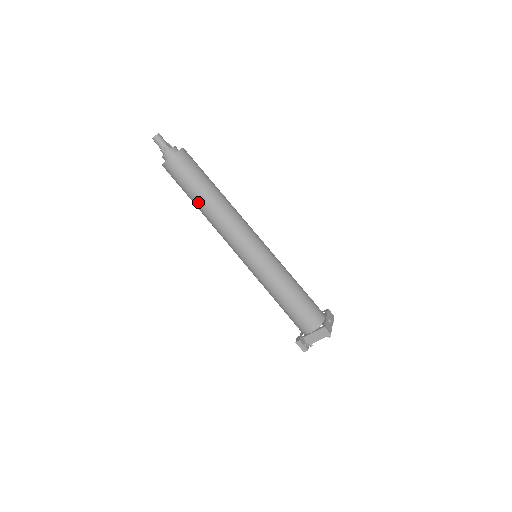
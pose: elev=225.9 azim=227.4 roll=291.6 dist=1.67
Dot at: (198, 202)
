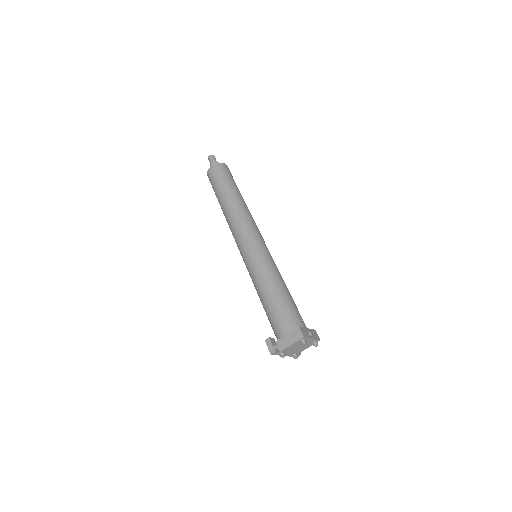
Dot at: (222, 199)
